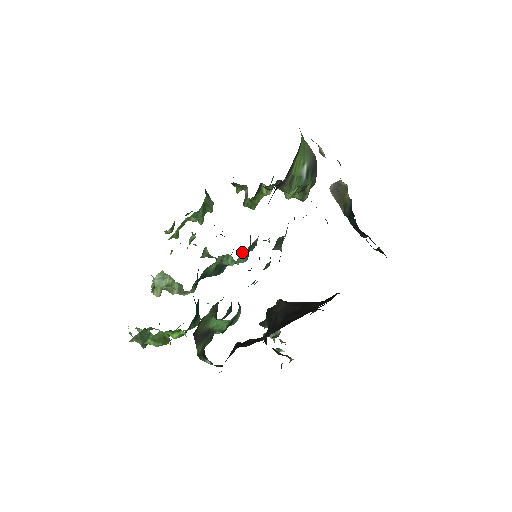
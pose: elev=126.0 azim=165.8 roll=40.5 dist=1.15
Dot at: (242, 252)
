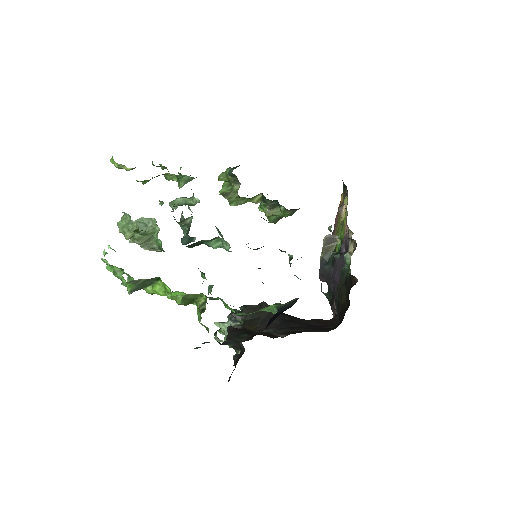
Dot at: occluded
